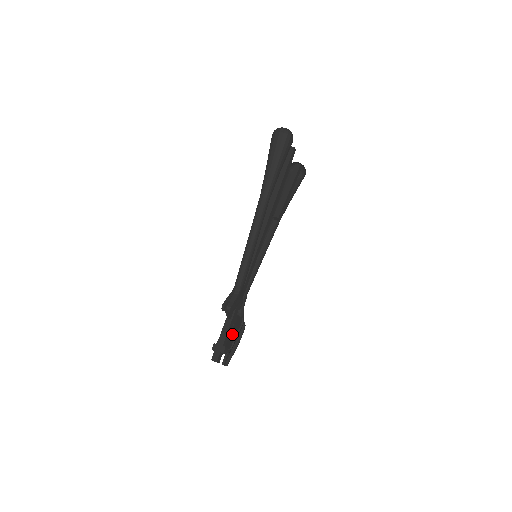
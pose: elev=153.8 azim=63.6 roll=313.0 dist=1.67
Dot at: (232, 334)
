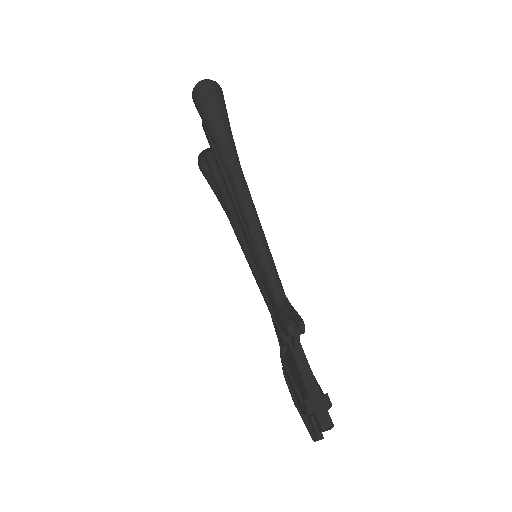
Dot at: occluded
